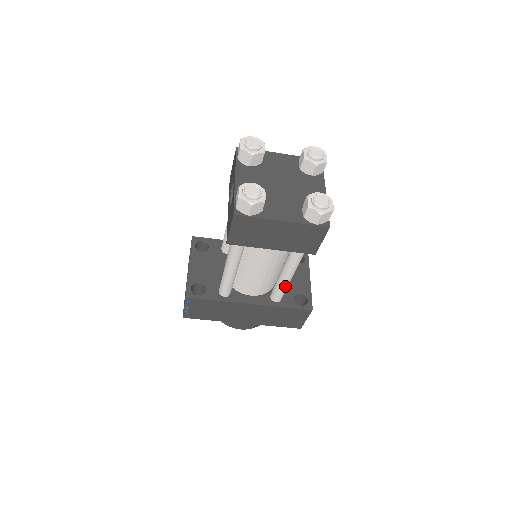
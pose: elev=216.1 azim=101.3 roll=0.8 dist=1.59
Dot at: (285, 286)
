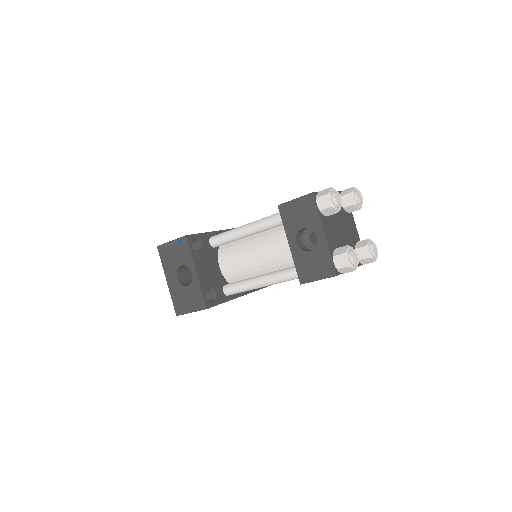
Dot at: occluded
